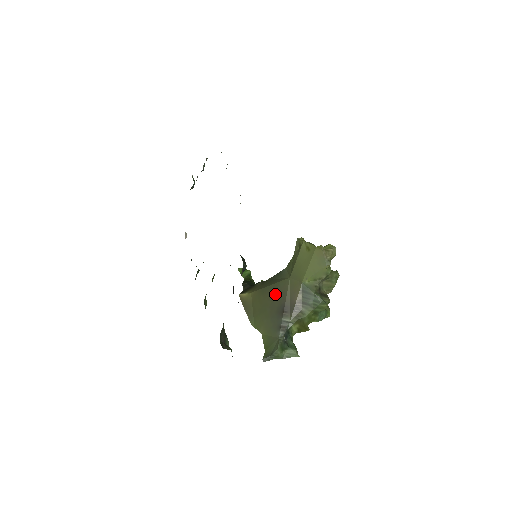
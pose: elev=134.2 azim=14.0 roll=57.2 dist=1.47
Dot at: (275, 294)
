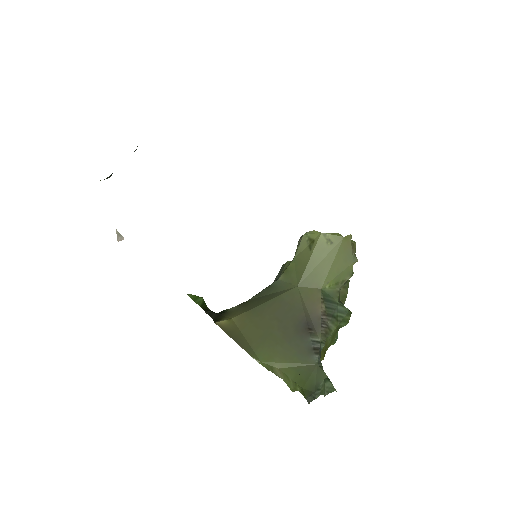
Dot at: (281, 311)
